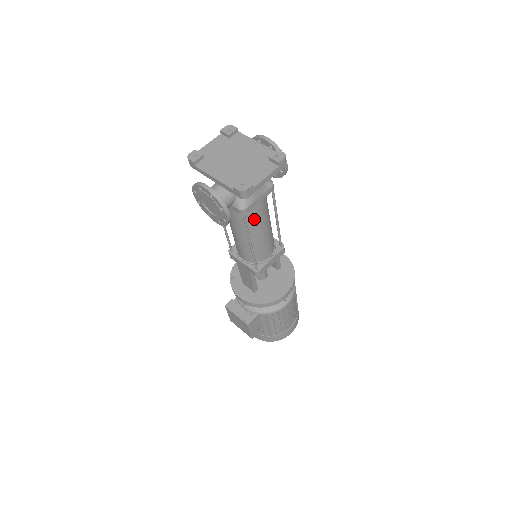
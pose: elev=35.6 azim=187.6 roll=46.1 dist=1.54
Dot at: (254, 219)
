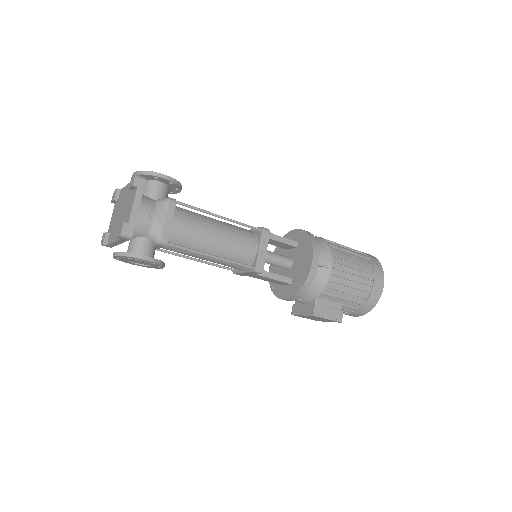
Dot at: (189, 237)
